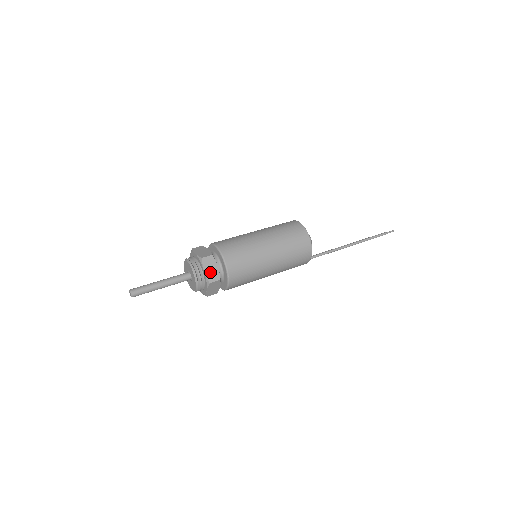
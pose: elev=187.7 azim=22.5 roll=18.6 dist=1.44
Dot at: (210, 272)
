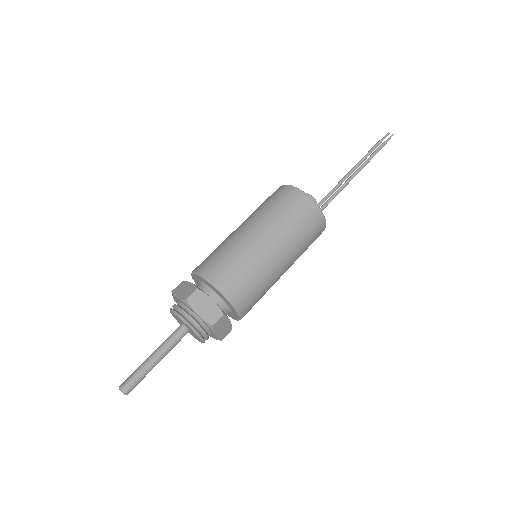
Dot at: (222, 331)
